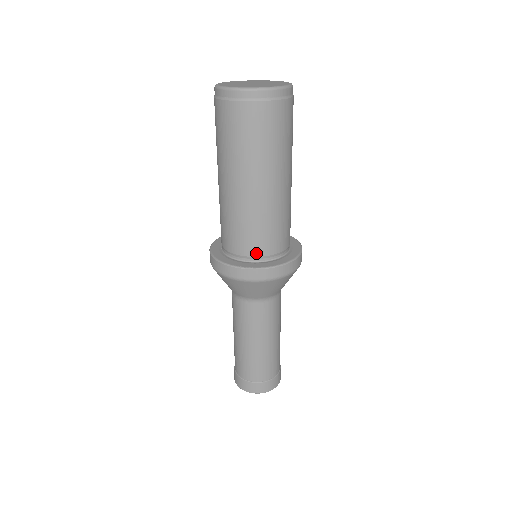
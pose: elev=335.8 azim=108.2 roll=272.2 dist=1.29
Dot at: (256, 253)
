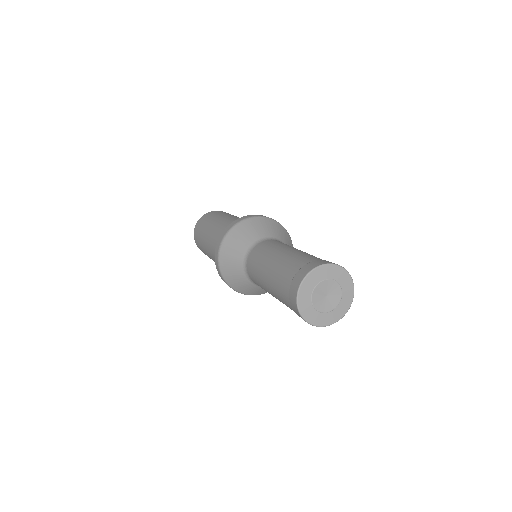
Dot at: occluded
